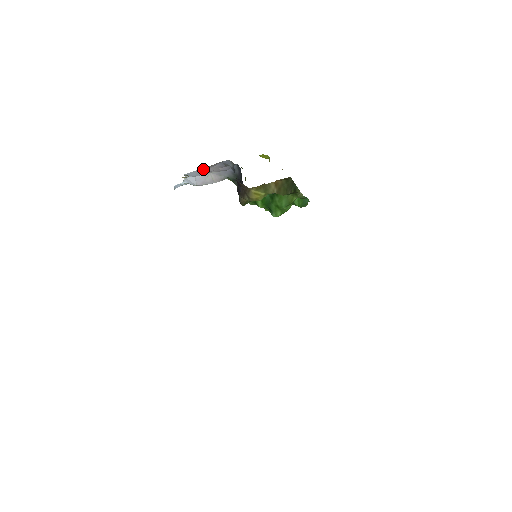
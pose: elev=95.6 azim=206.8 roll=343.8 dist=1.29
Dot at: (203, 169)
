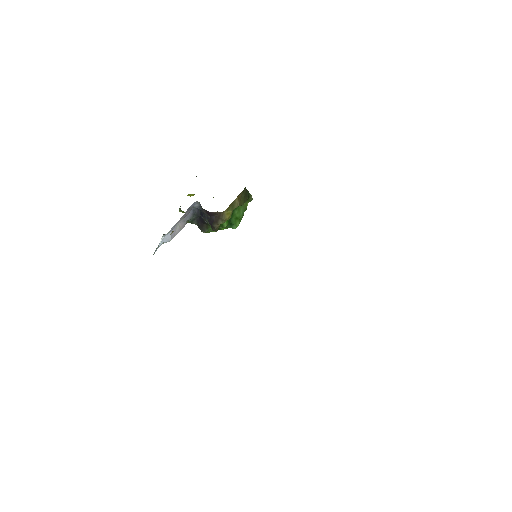
Dot at: occluded
